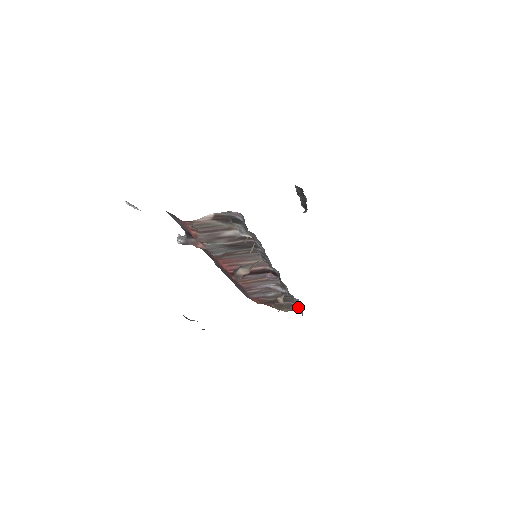
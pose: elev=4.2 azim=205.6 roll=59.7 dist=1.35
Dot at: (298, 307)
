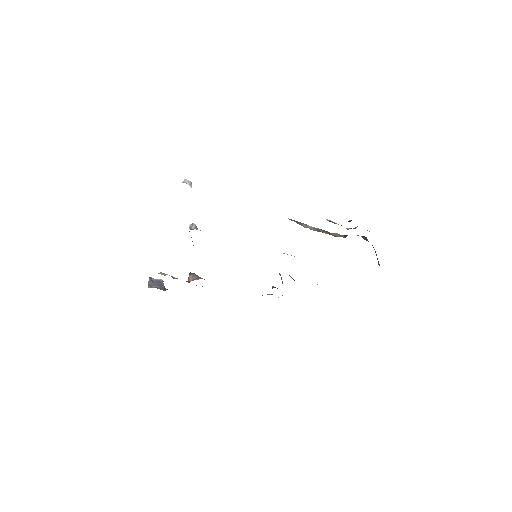
Dot at: occluded
